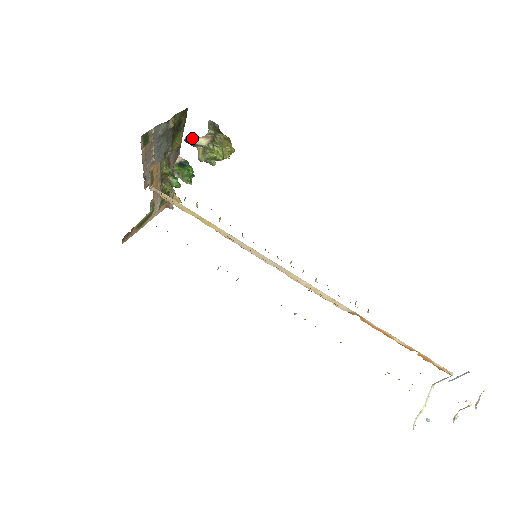
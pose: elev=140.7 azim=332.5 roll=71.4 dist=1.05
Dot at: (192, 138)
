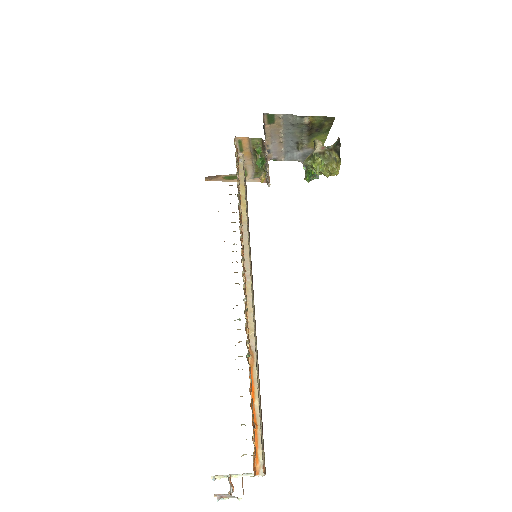
Dot at: (317, 143)
